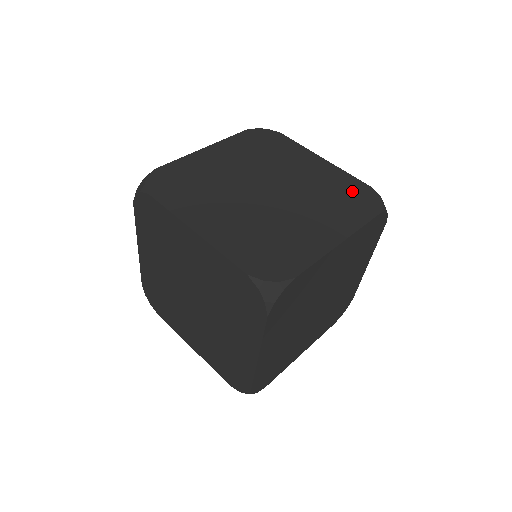
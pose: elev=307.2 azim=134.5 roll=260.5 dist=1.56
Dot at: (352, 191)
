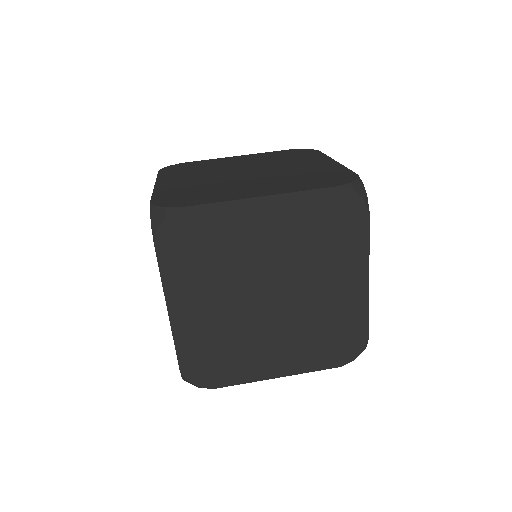
Dot at: (286, 153)
